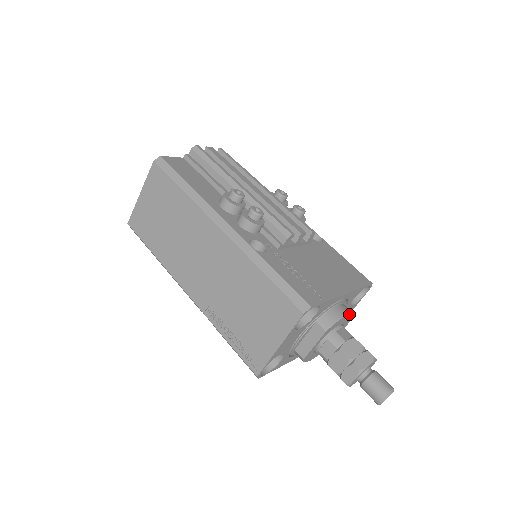
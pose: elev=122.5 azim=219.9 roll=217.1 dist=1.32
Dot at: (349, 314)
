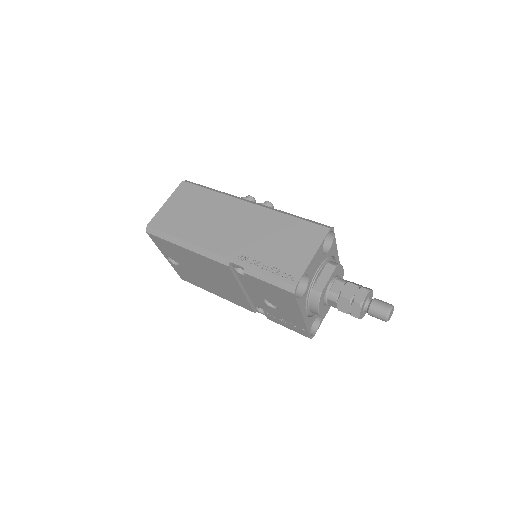
Dot at: (343, 271)
